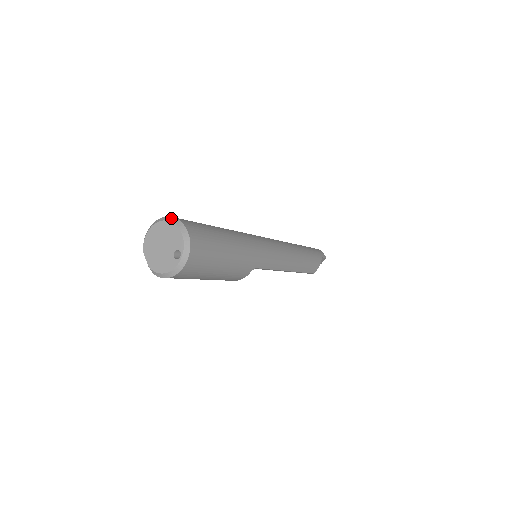
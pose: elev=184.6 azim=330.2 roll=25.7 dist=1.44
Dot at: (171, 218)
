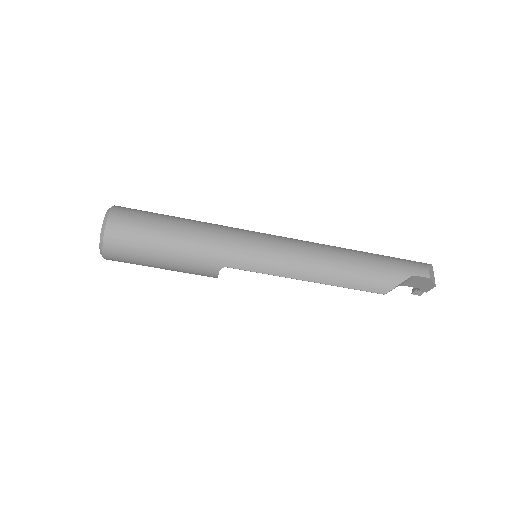
Dot at: (111, 207)
